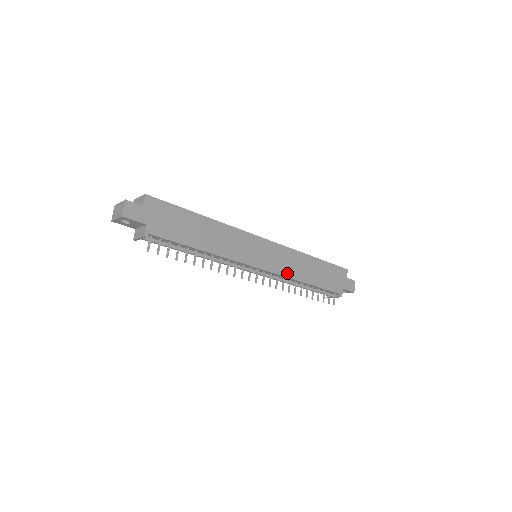
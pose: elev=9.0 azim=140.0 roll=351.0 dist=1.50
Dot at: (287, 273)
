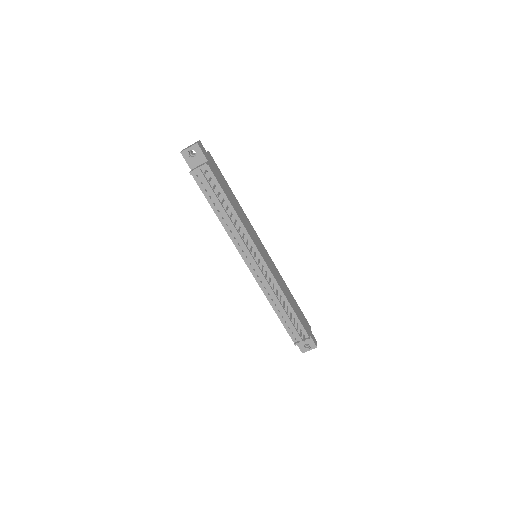
Dot at: (277, 280)
